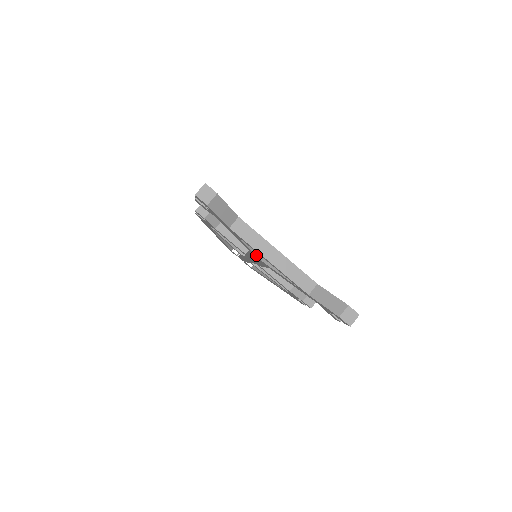
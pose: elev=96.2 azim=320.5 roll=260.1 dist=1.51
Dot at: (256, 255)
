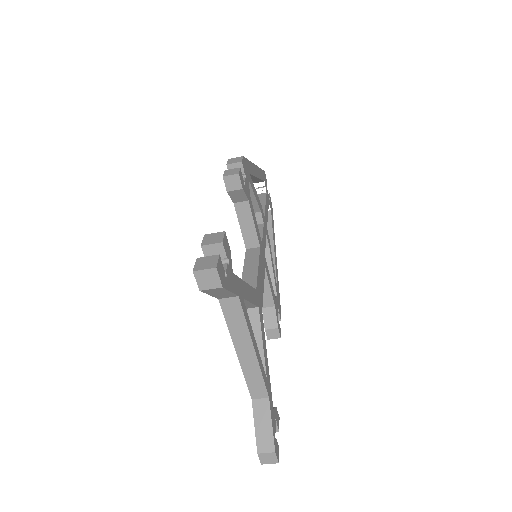
Dot at: occluded
